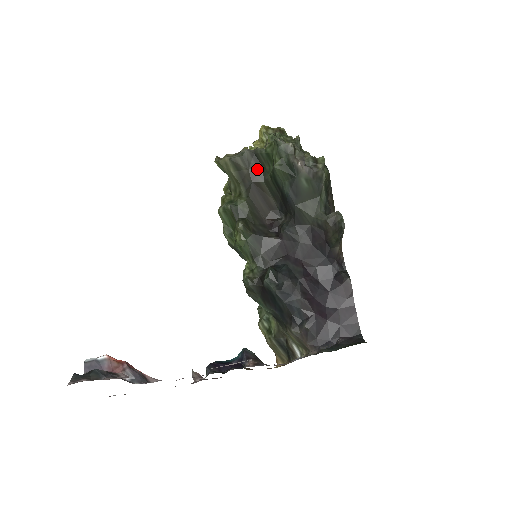
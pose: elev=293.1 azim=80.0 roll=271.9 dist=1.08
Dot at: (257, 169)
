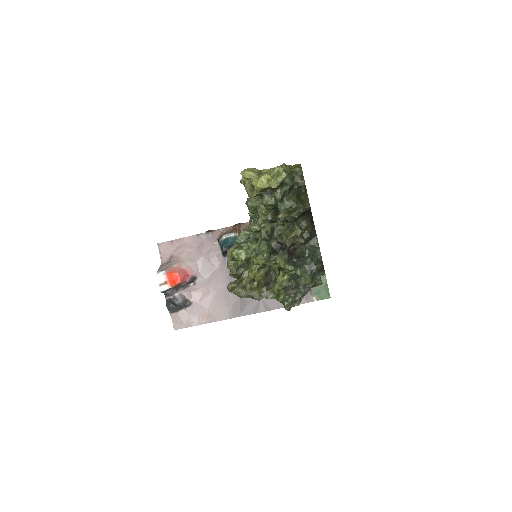
Dot at: occluded
